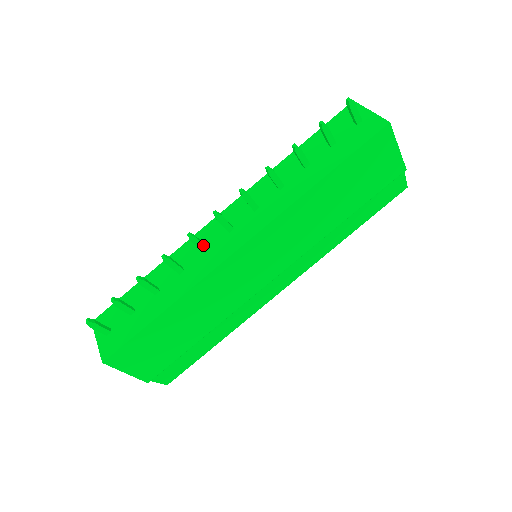
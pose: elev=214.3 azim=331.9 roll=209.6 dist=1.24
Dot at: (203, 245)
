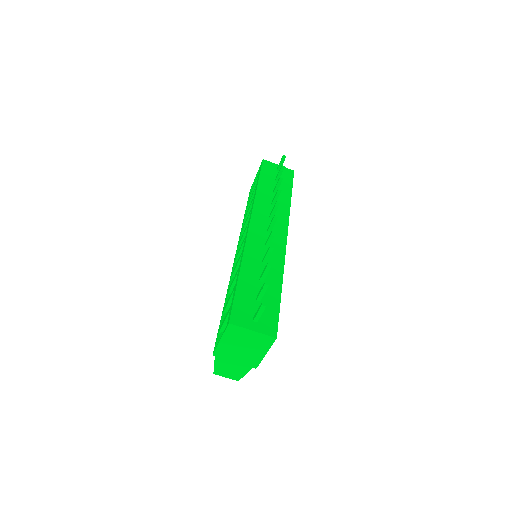
Dot at: (271, 240)
